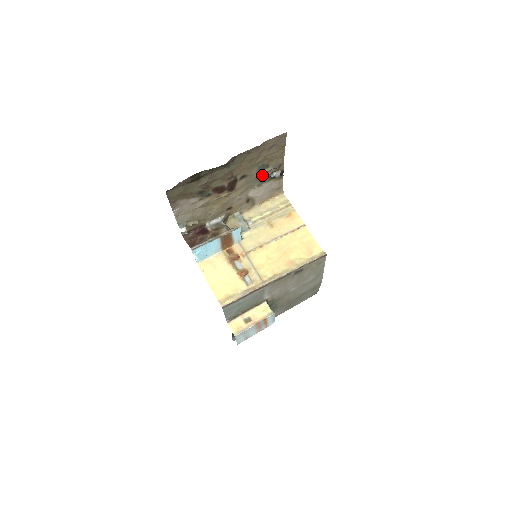
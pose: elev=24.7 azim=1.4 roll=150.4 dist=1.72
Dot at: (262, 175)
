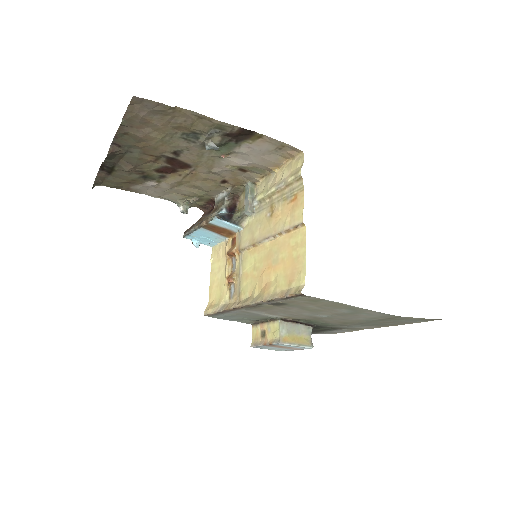
Dot at: occluded
